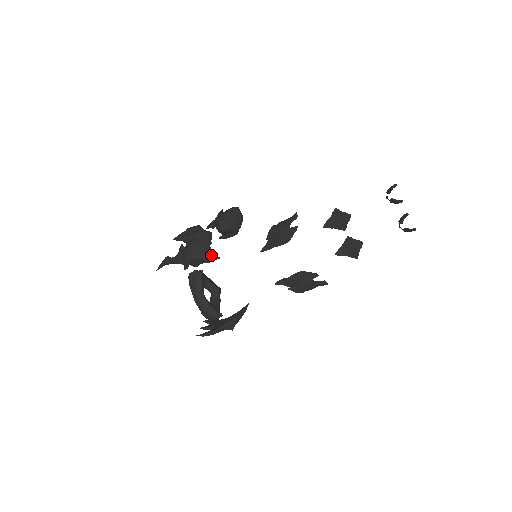
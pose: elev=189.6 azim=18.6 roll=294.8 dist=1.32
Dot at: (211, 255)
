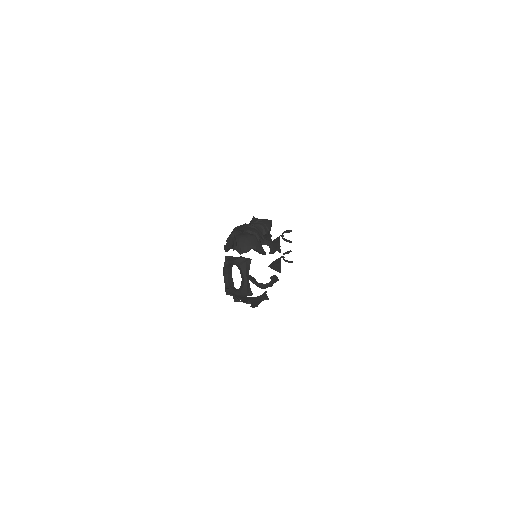
Dot at: (264, 251)
